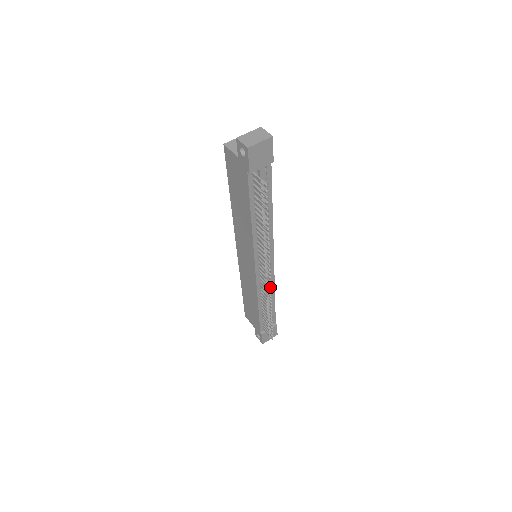
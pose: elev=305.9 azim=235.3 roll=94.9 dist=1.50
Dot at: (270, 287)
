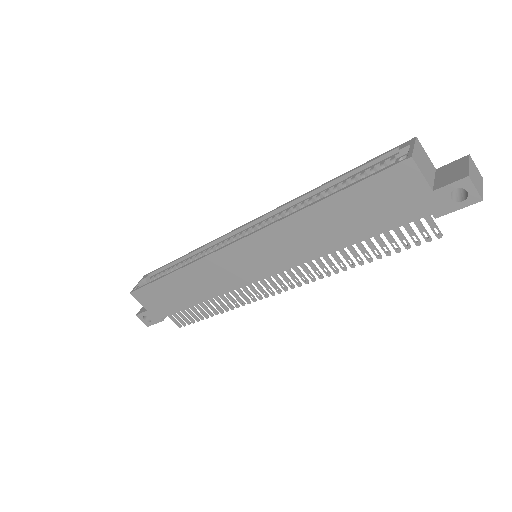
Dot at: occluded
